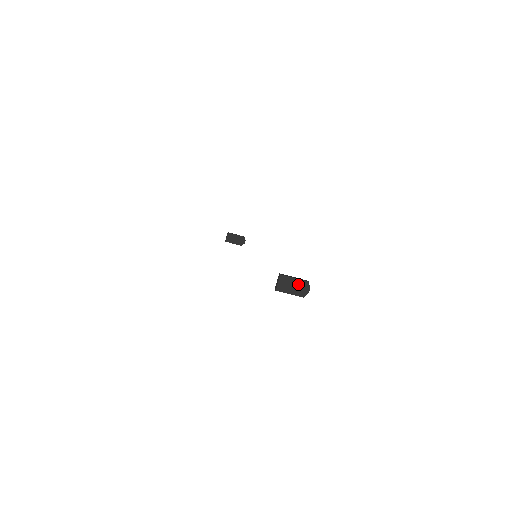
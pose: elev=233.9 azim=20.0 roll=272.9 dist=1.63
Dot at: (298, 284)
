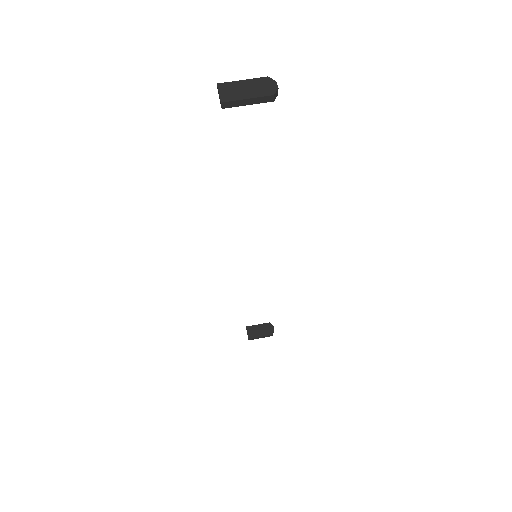
Dot at: (253, 85)
